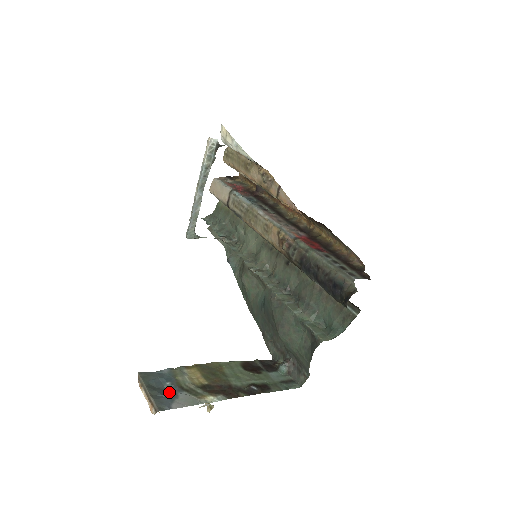
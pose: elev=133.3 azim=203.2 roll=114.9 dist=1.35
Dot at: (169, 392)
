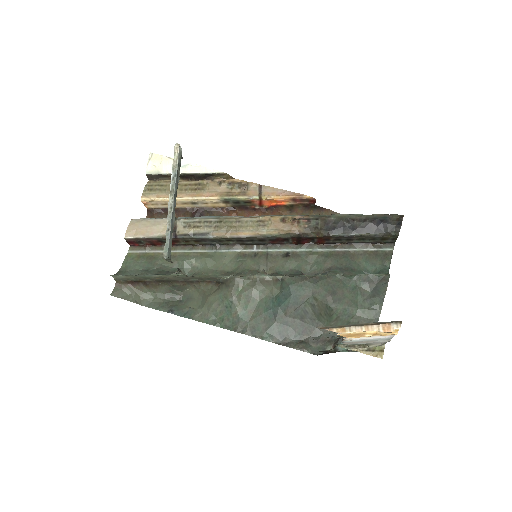
Dot at: occluded
